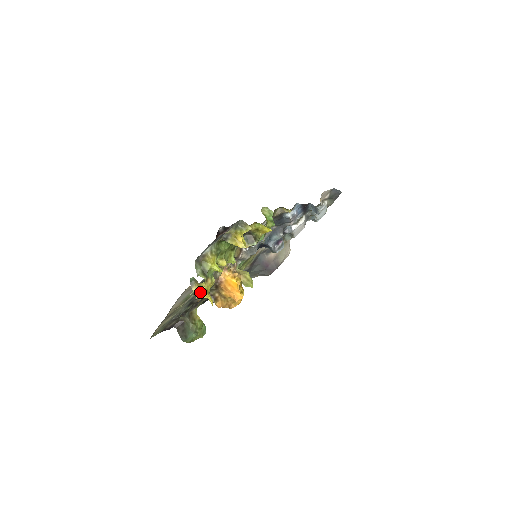
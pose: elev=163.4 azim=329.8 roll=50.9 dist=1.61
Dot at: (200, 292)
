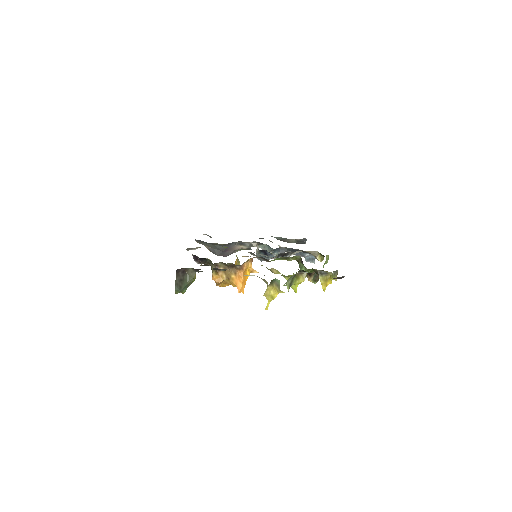
Dot at: (270, 293)
